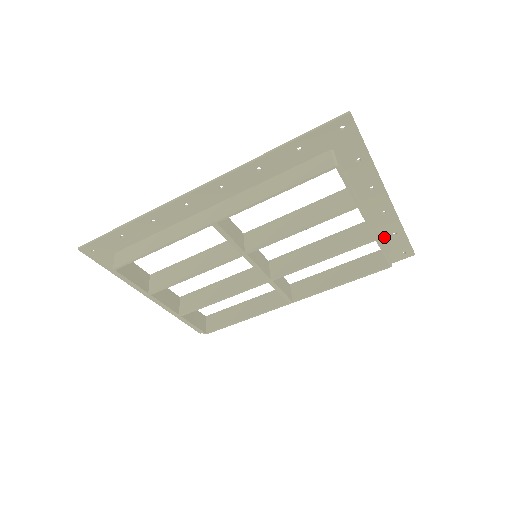
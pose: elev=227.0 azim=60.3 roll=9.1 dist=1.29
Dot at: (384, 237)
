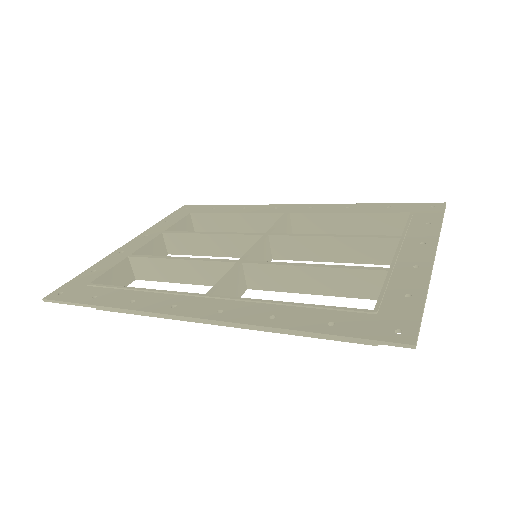
Dot at: (414, 226)
